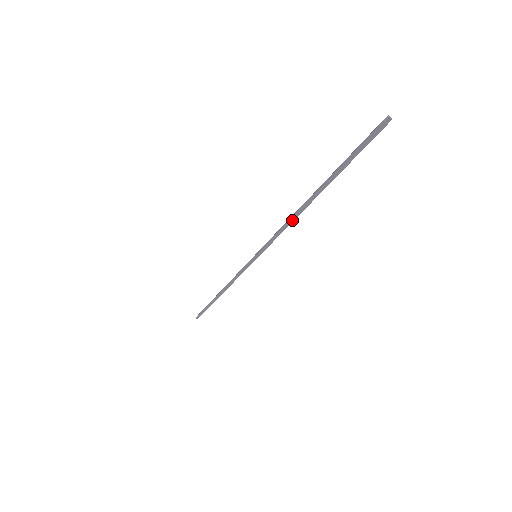
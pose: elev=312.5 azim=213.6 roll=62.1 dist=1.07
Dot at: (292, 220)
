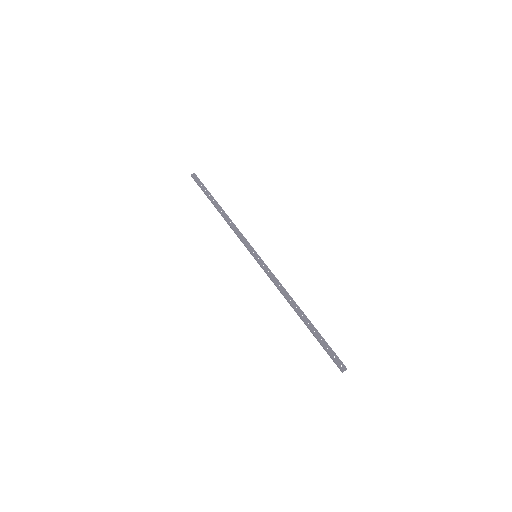
Dot at: (285, 298)
